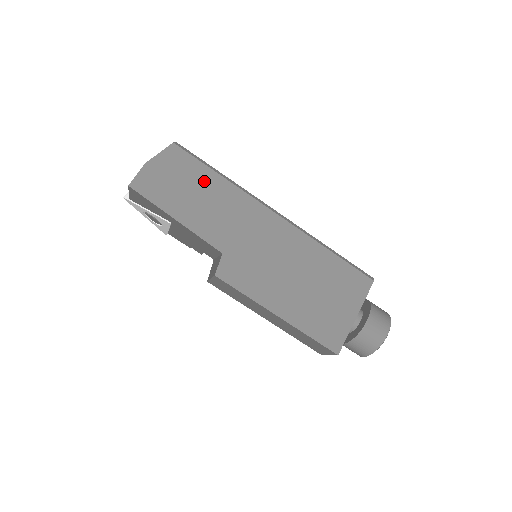
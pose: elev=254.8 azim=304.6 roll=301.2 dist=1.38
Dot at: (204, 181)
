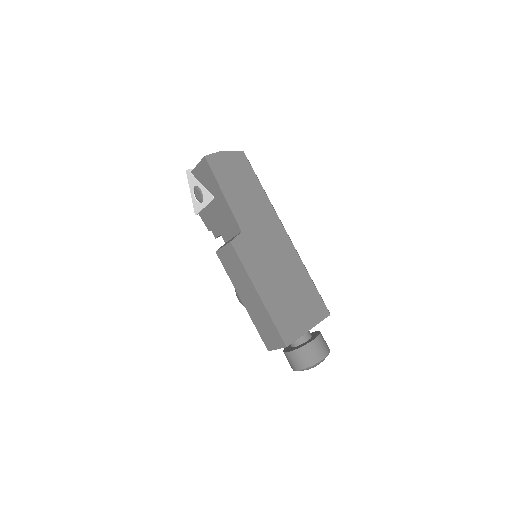
Dot at: (251, 184)
